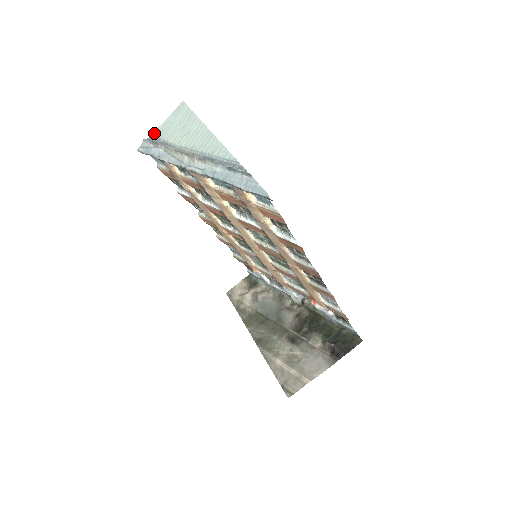
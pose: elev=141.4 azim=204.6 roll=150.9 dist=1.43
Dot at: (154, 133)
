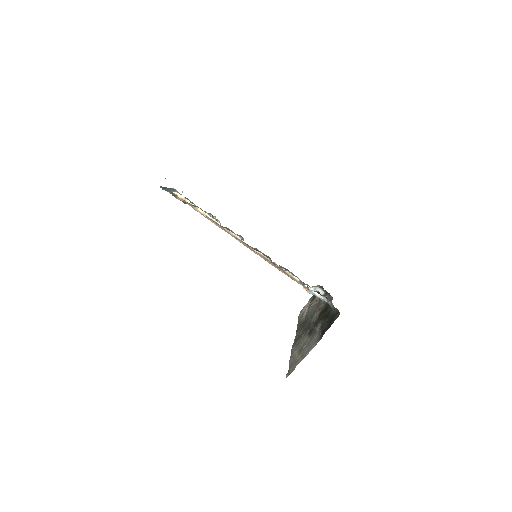
Dot at: occluded
